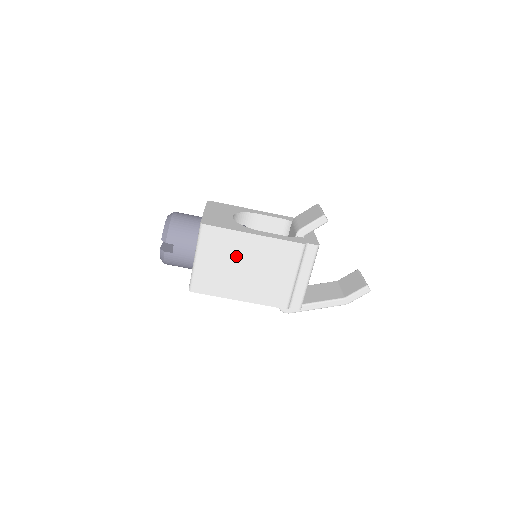
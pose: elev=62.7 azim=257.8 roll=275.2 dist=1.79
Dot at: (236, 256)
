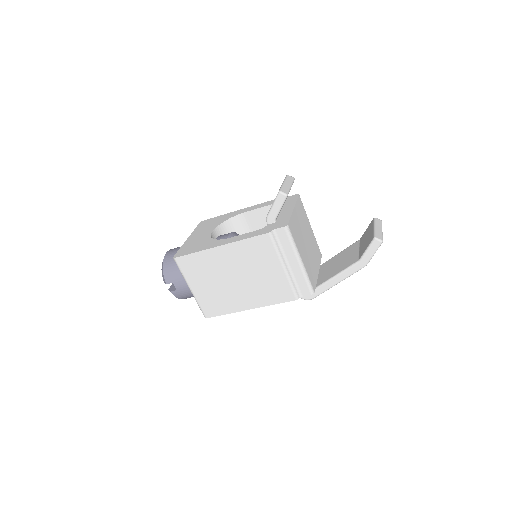
Dot at: (219, 272)
